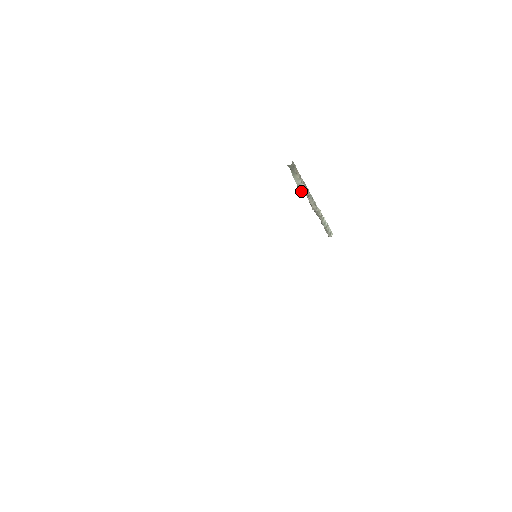
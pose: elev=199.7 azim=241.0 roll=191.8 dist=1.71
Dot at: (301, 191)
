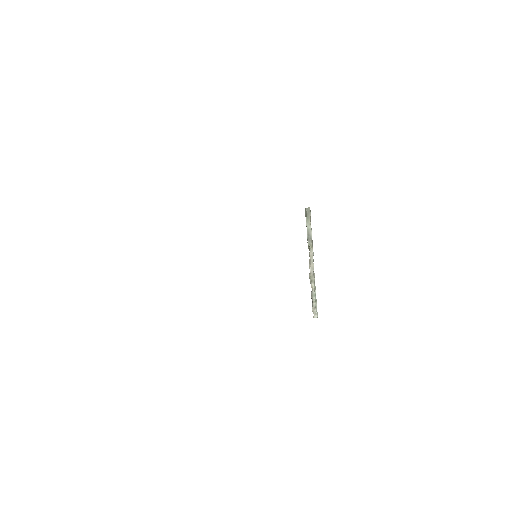
Dot at: (308, 238)
